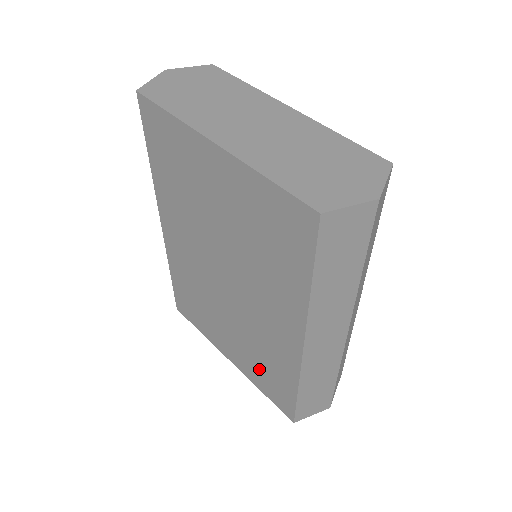
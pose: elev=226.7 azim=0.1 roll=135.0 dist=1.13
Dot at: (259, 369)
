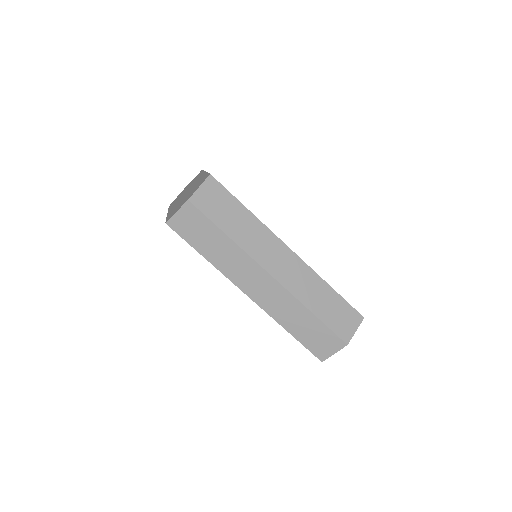
Dot at: occluded
